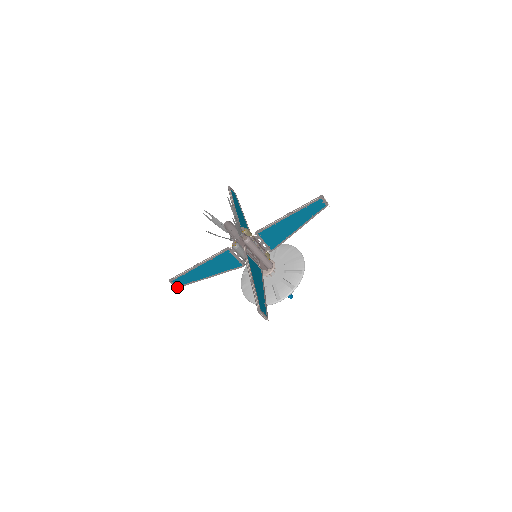
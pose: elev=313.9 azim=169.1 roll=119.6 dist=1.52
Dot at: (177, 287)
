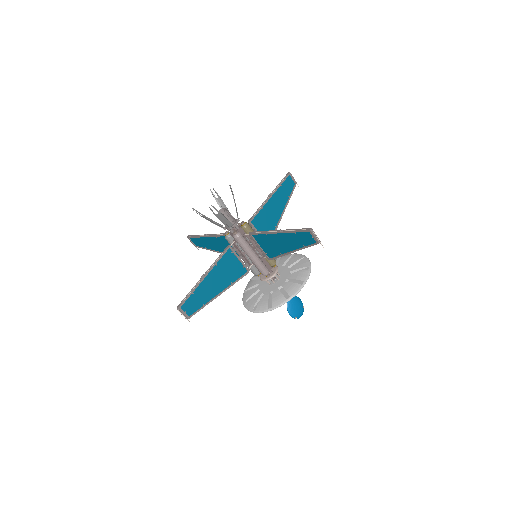
Dot at: (195, 246)
